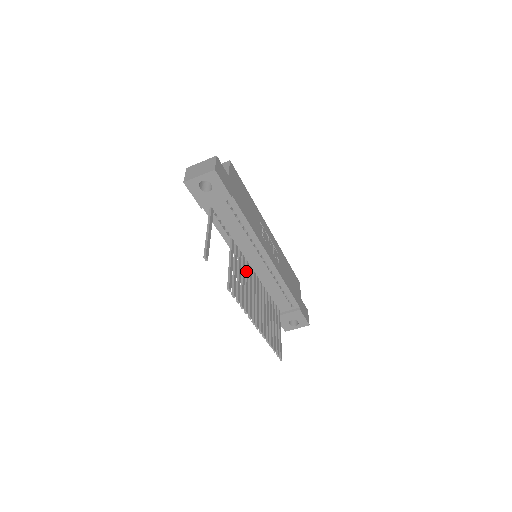
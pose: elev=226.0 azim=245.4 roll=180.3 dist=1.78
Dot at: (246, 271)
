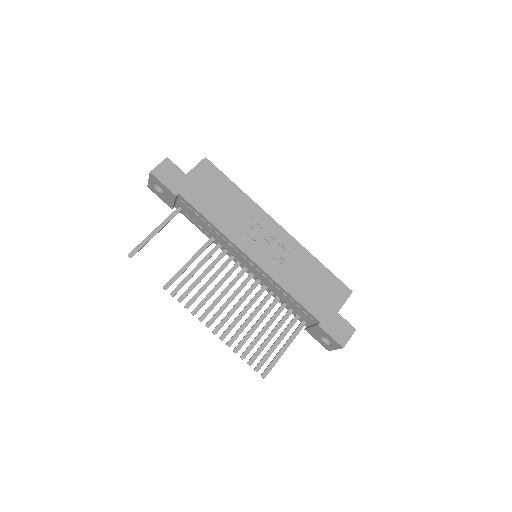
Dot at: (227, 272)
